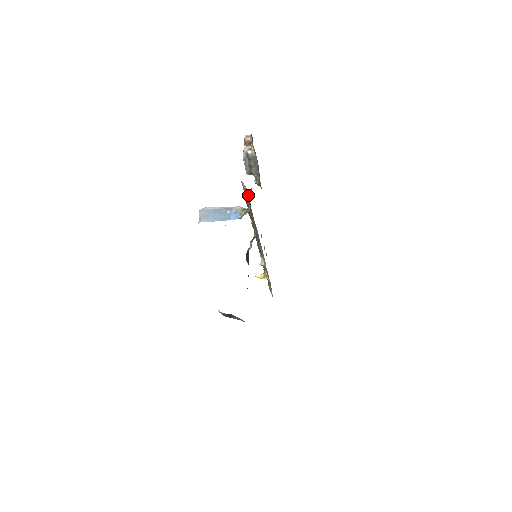
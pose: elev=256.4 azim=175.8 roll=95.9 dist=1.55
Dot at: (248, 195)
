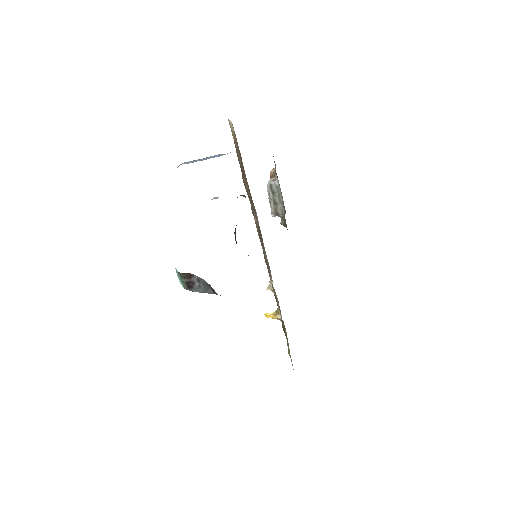
Dot at: occluded
